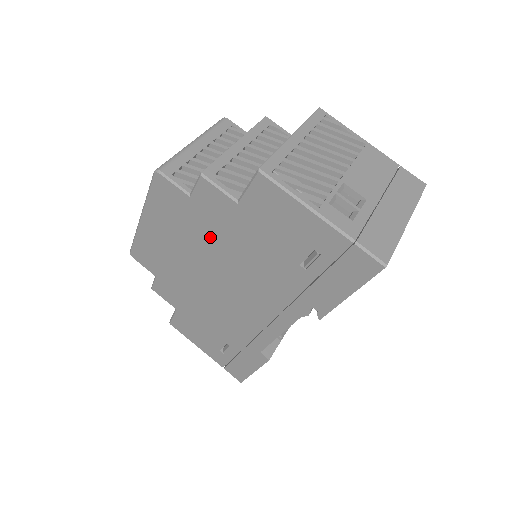
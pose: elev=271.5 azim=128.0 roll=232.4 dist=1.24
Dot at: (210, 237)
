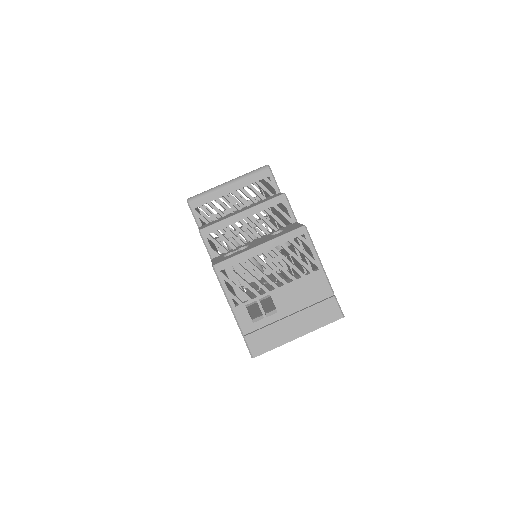
Dot at: occluded
